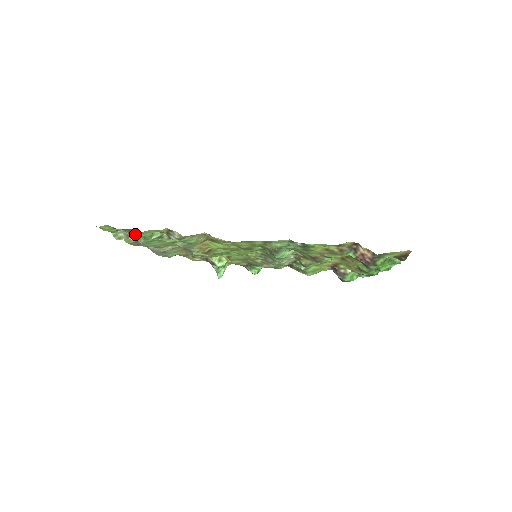
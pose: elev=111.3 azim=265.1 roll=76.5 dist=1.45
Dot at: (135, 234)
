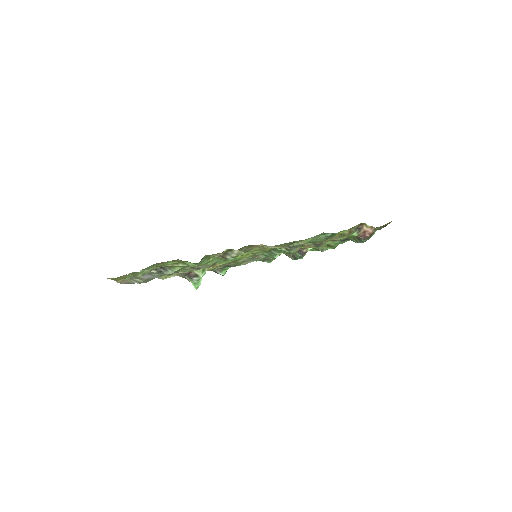
Dot at: (188, 264)
